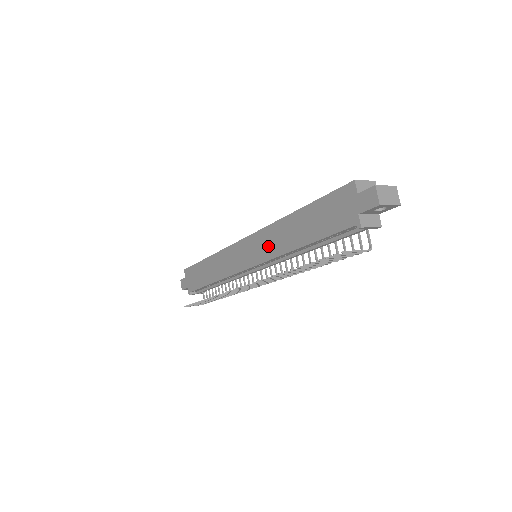
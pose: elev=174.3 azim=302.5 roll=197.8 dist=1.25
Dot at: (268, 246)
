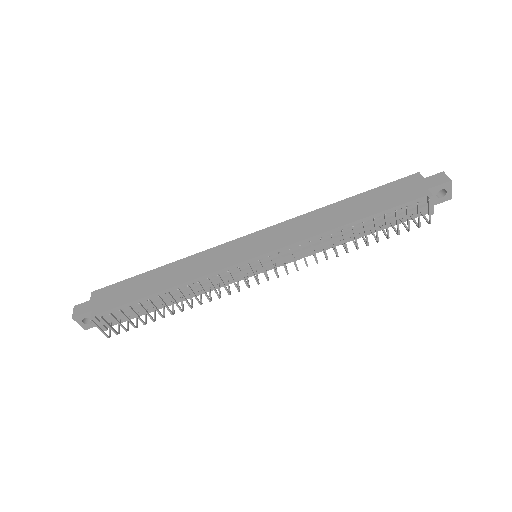
Dot at: (295, 232)
